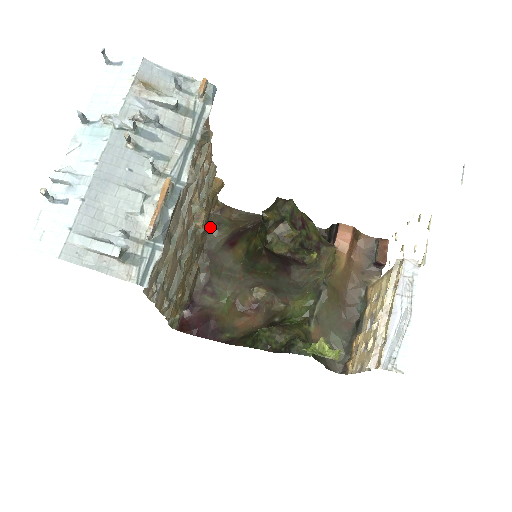
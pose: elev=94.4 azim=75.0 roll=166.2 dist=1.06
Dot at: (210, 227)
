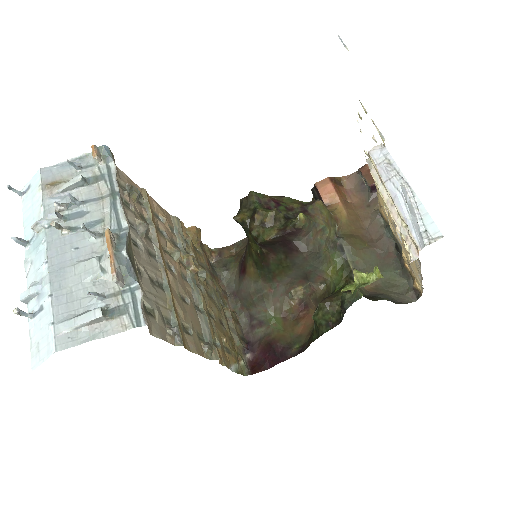
Dot at: (219, 273)
